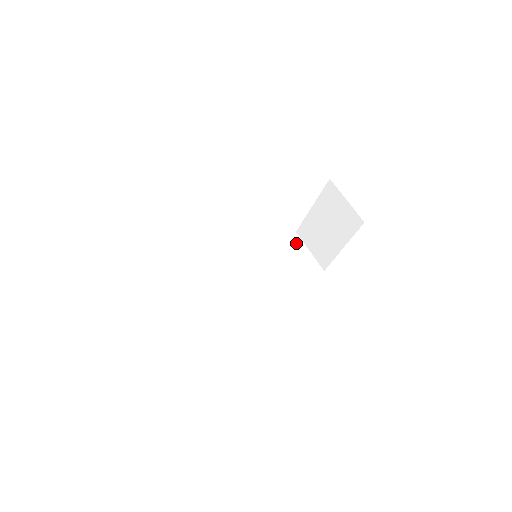
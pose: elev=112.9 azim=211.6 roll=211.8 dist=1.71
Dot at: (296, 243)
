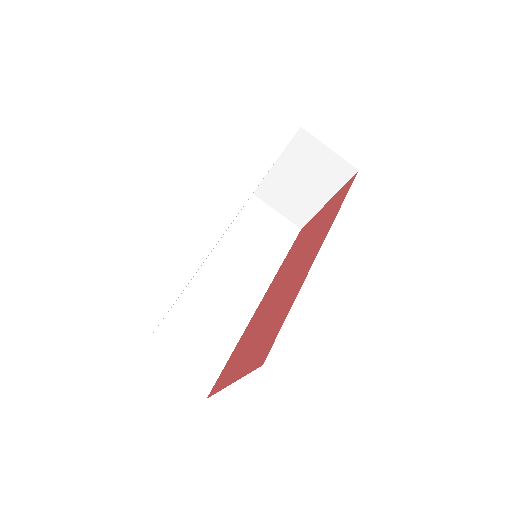
Dot at: (260, 208)
